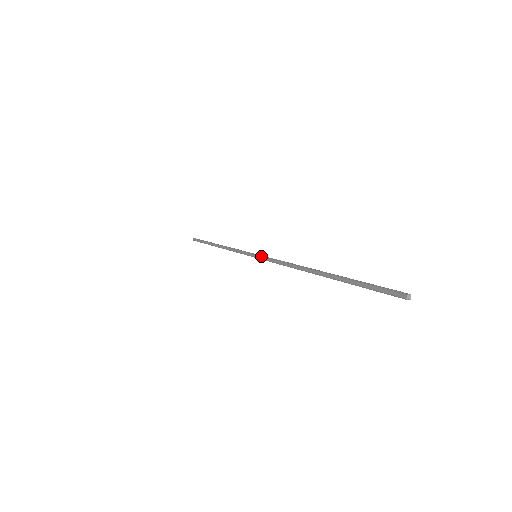
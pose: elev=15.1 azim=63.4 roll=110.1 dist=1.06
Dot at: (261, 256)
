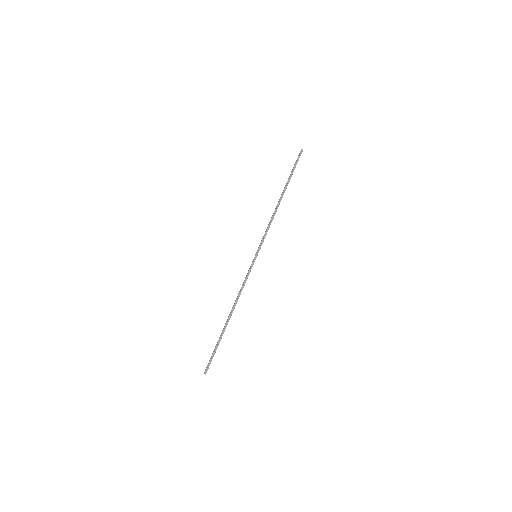
Dot at: (258, 247)
